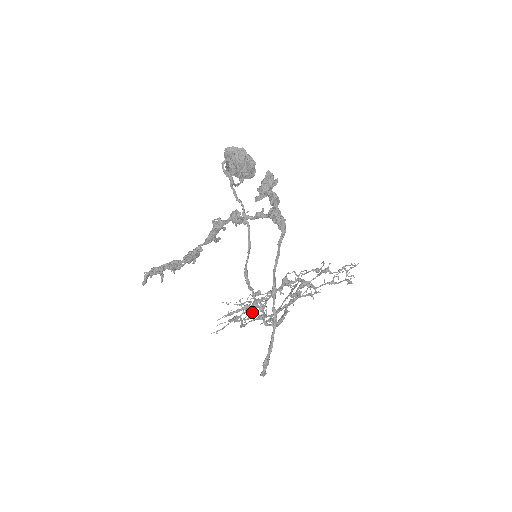
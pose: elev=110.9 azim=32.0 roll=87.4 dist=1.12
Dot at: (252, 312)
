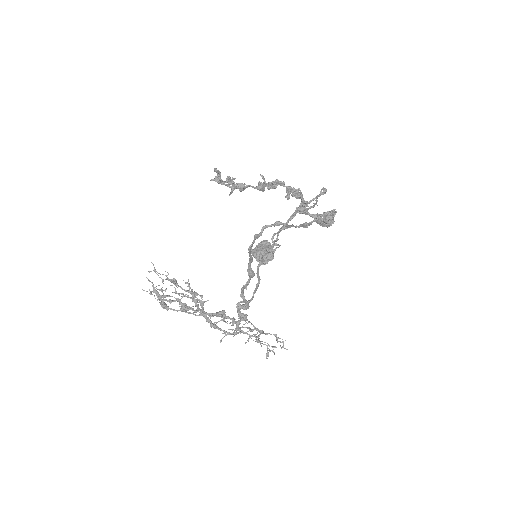
Dot at: occluded
